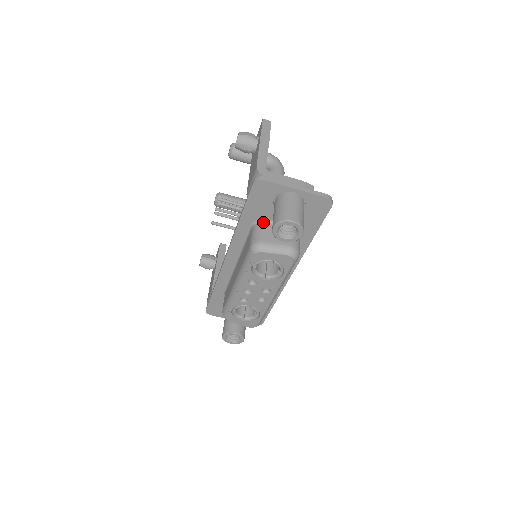
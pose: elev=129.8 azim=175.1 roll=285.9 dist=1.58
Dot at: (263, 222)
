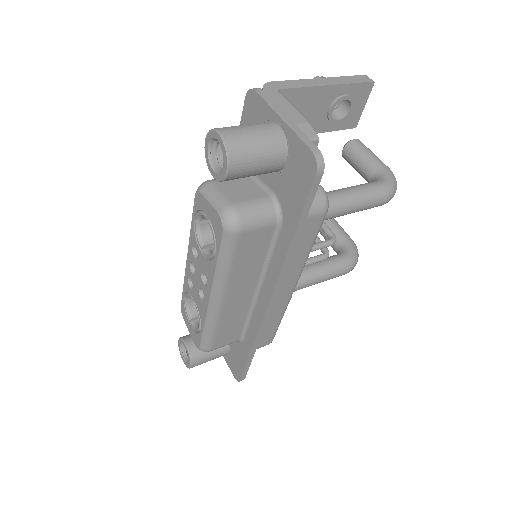
Dot at: occluded
